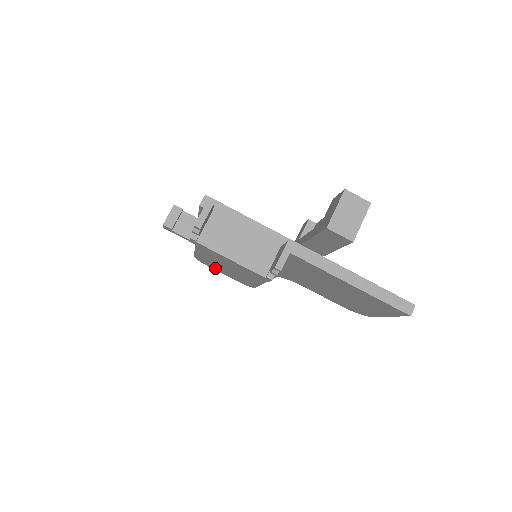
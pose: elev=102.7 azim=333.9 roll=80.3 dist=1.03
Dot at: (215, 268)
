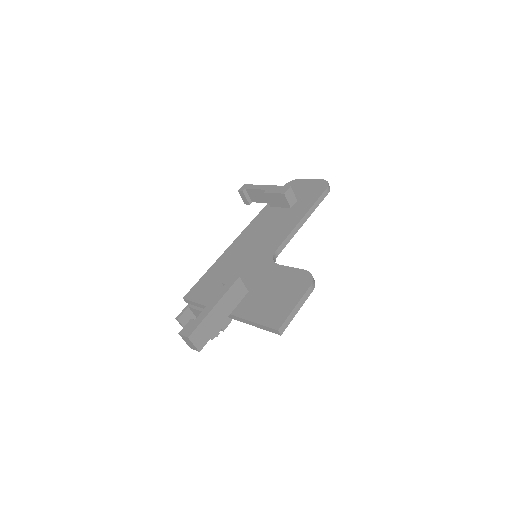
Dot at: occluded
